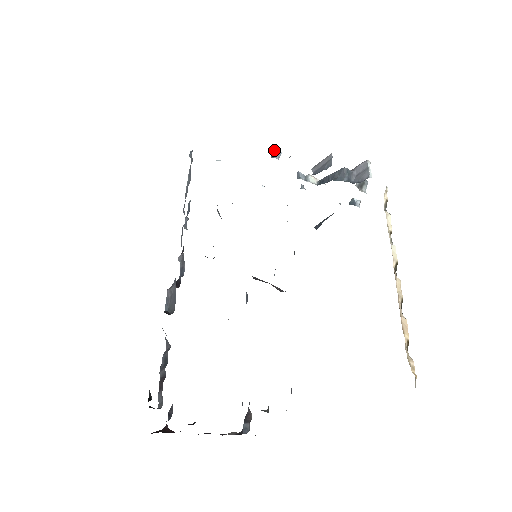
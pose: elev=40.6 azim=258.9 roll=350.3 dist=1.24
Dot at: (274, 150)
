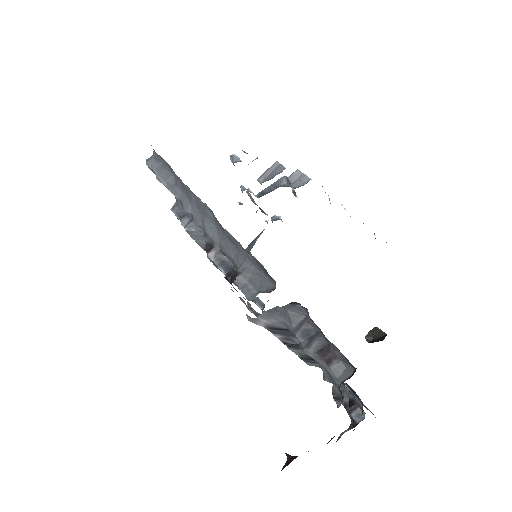
Dot at: (235, 156)
